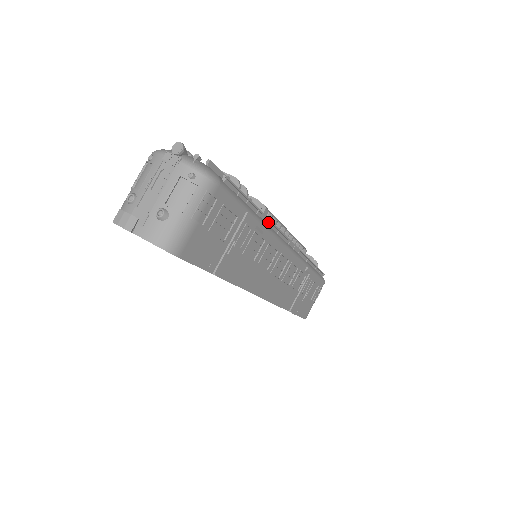
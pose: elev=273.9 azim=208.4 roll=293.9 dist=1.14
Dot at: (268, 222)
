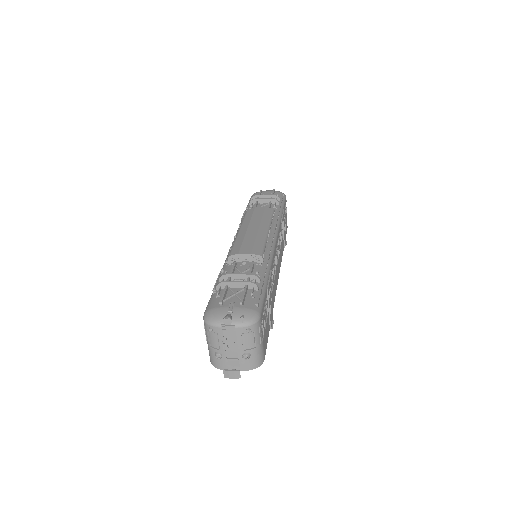
Dot at: (268, 261)
